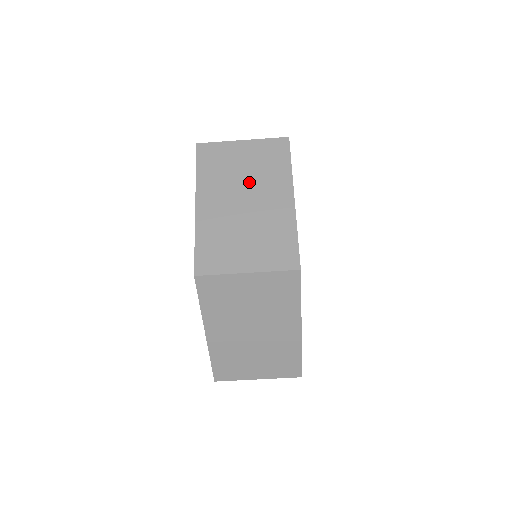
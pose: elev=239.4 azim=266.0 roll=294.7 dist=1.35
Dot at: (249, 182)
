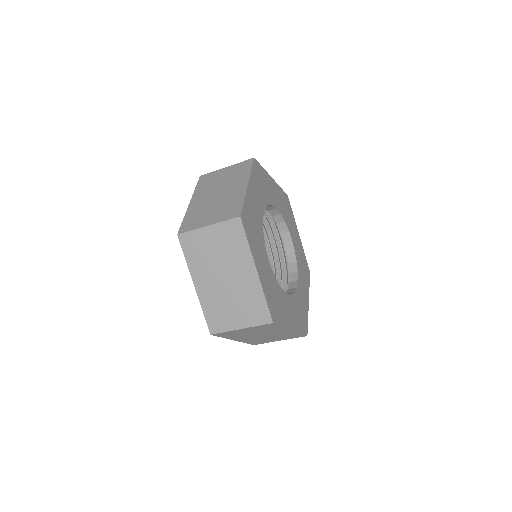
Dot at: (224, 184)
